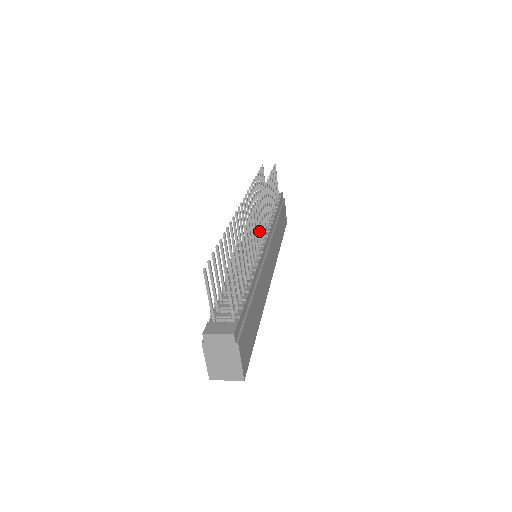
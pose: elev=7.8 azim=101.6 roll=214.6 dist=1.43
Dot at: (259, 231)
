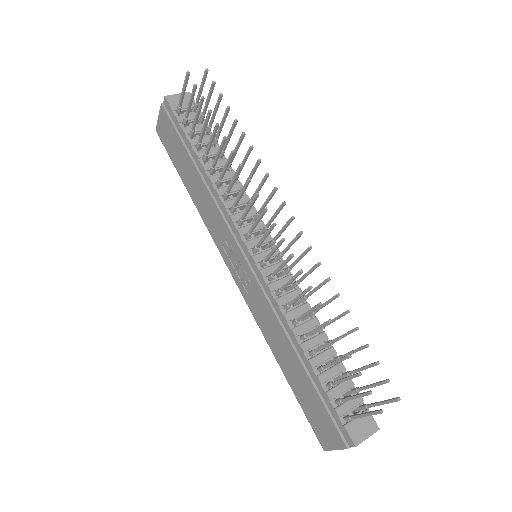
Dot at: (276, 239)
